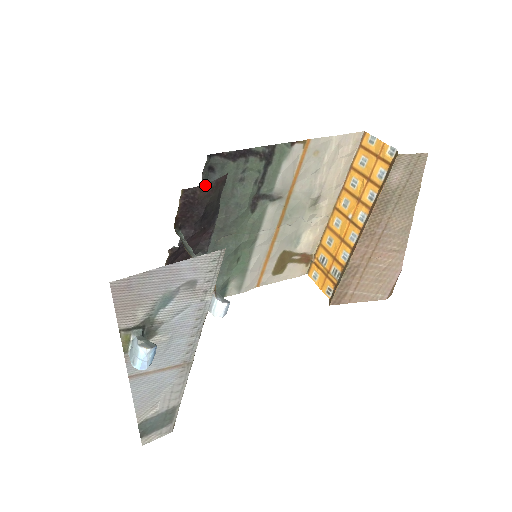
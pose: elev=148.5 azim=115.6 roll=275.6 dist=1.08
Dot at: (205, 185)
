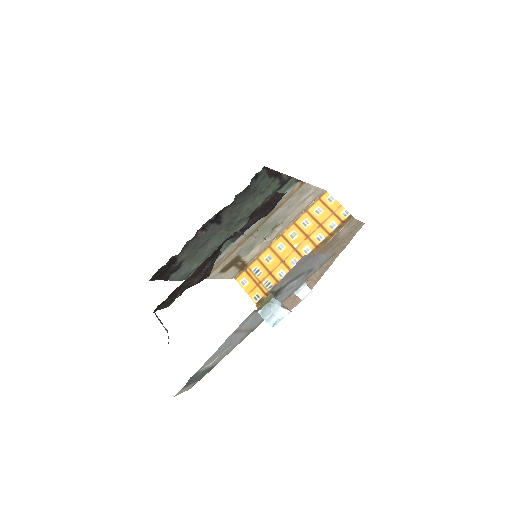
Dot at: (283, 194)
